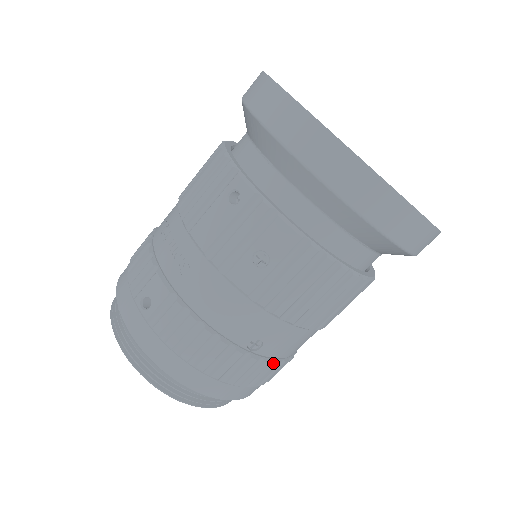
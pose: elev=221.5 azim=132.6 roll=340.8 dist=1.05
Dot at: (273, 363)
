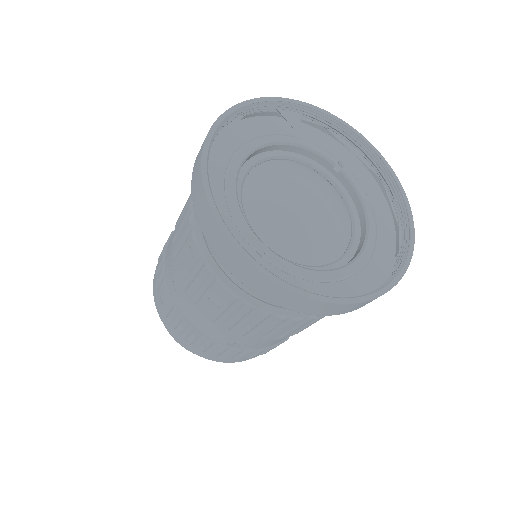
Dot at: (259, 350)
